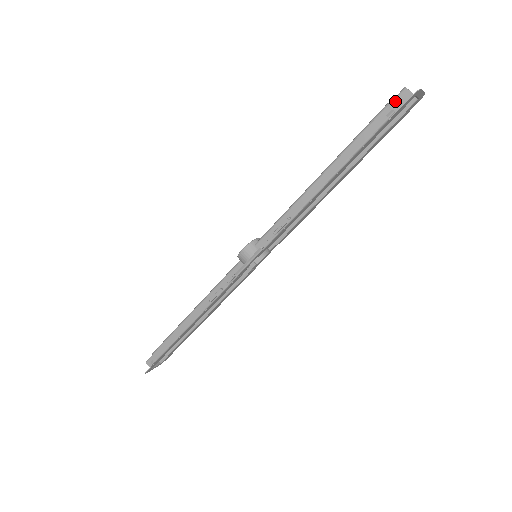
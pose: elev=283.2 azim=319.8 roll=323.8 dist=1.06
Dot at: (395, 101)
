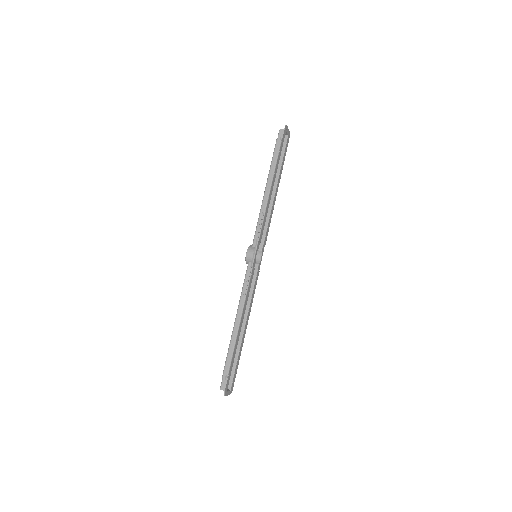
Dot at: (279, 136)
